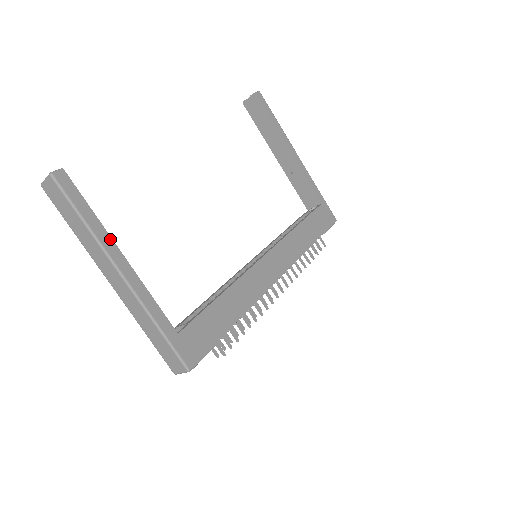
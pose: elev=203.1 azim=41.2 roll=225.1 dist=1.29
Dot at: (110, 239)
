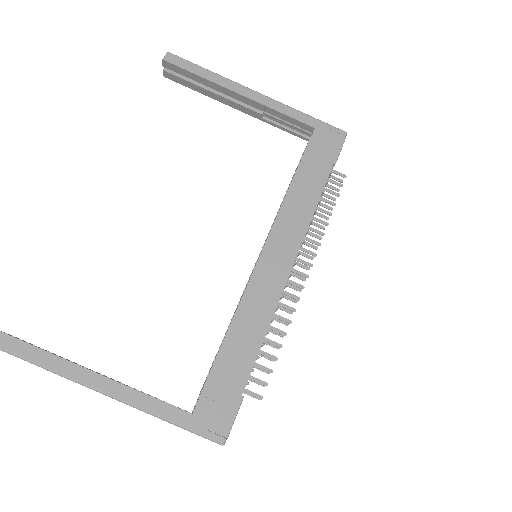
Dot at: (74, 366)
